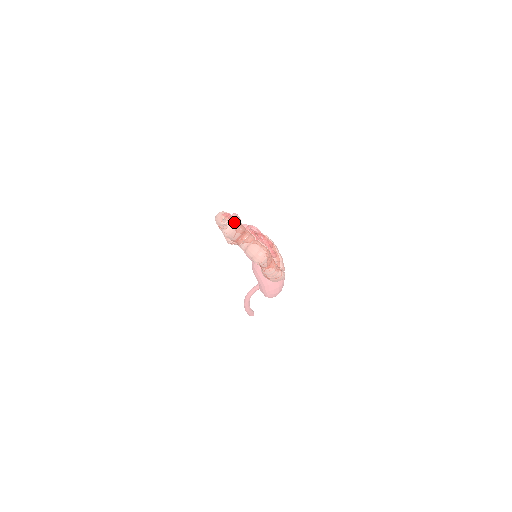
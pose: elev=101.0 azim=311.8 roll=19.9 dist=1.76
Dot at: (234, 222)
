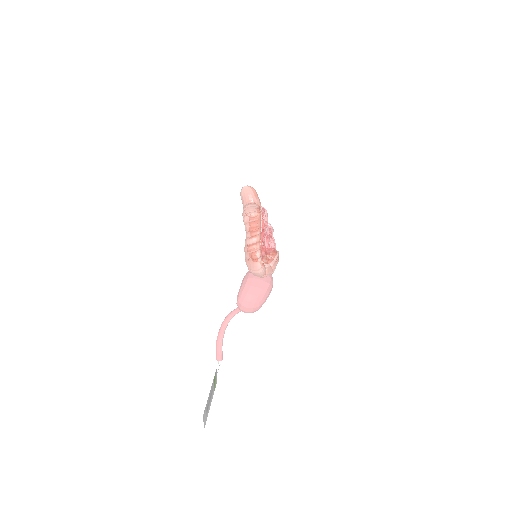
Dot at: occluded
